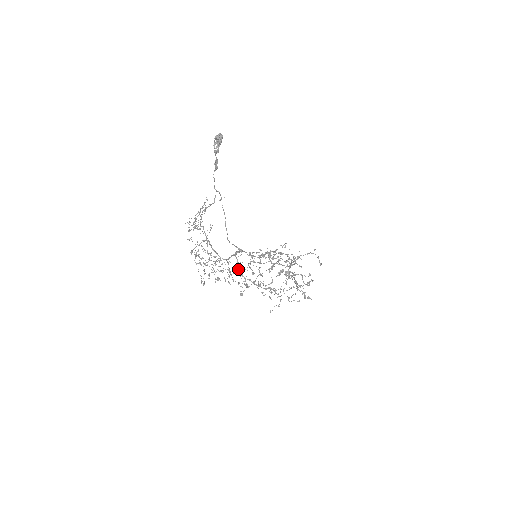
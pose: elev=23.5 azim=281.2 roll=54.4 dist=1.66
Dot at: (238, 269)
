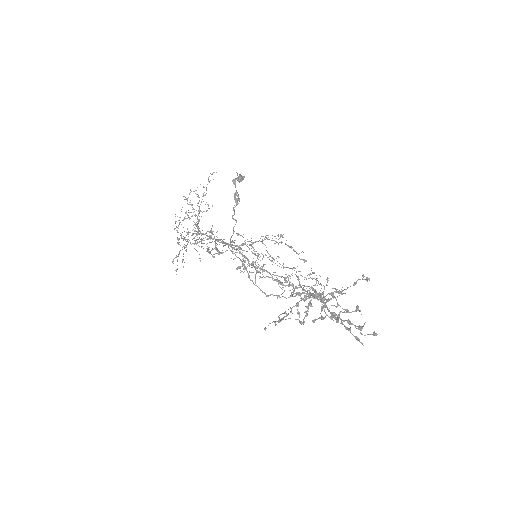
Dot at: occluded
